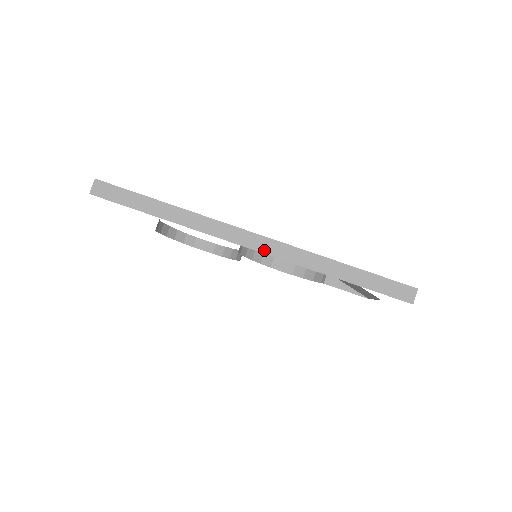
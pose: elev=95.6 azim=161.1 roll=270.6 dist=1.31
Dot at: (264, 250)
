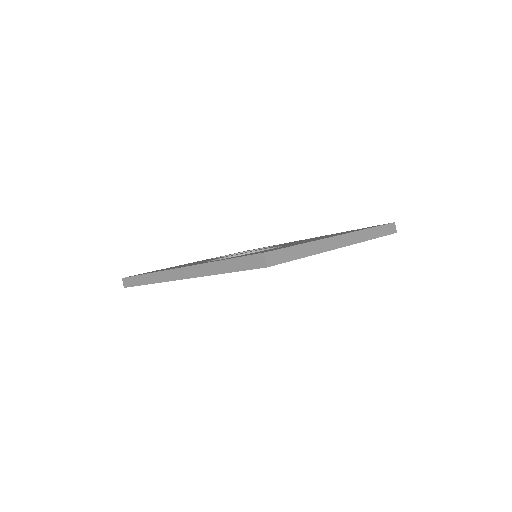
Dot at: (186, 277)
